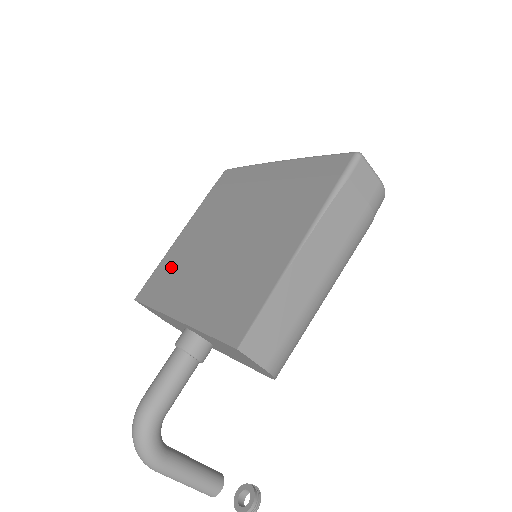
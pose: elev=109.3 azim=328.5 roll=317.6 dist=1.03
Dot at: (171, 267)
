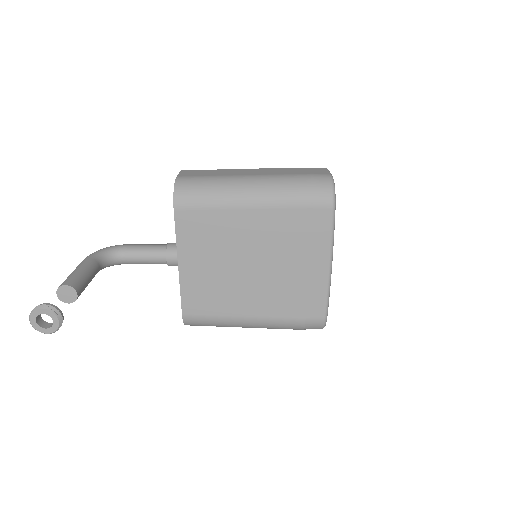
Dot at: occluded
